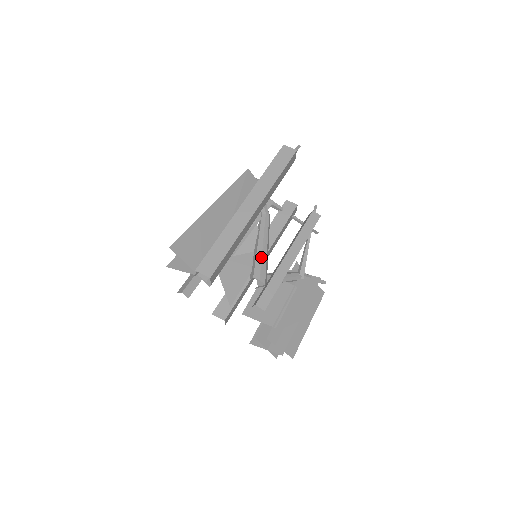
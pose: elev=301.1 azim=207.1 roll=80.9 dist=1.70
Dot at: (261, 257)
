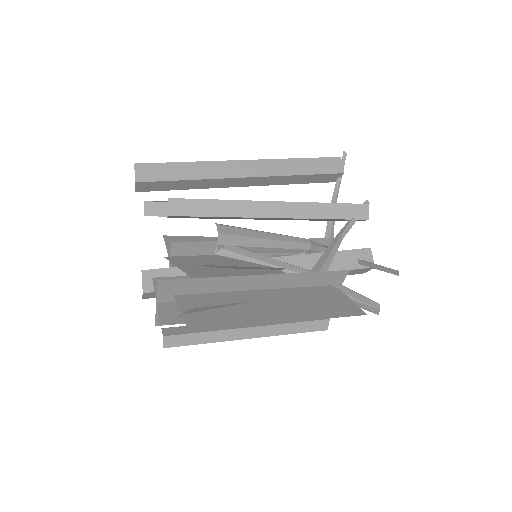
Dot at: occluded
